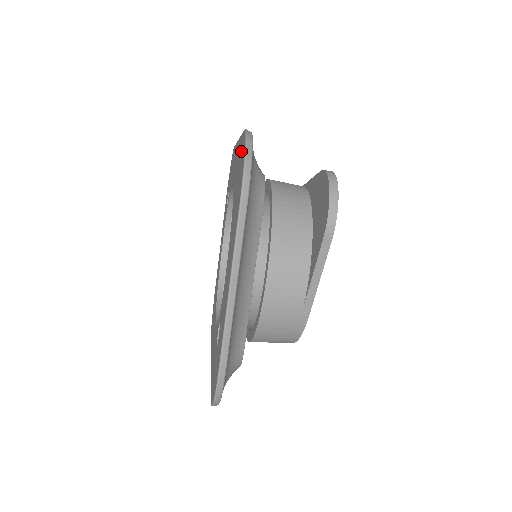
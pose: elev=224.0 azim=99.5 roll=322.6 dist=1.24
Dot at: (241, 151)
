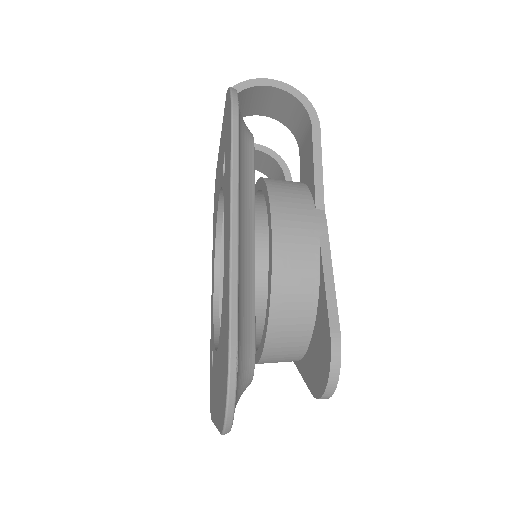
Dot at: (225, 350)
